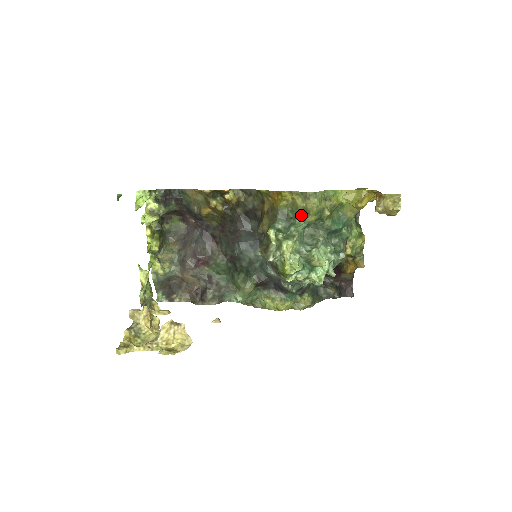
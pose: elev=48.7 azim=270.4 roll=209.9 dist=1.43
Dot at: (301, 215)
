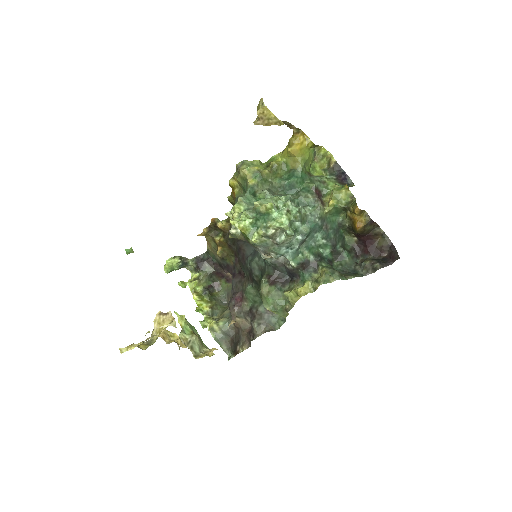
Dot at: (245, 187)
